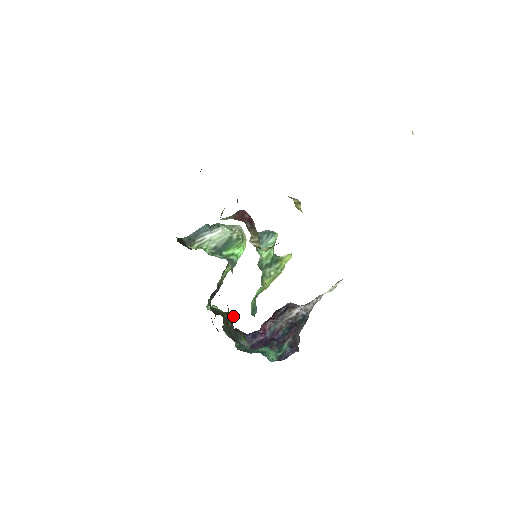
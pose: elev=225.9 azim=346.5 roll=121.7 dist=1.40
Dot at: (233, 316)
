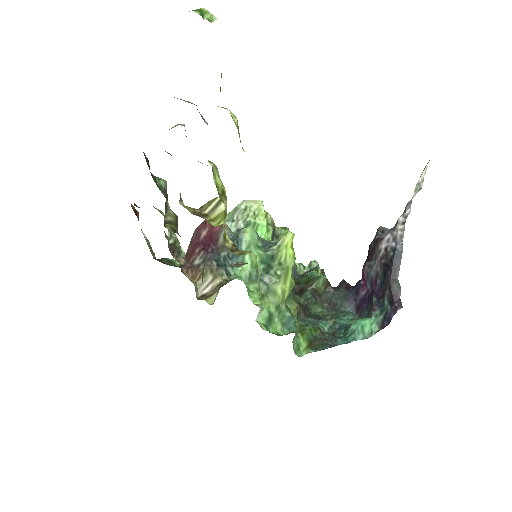
Dot at: (321, 281)
